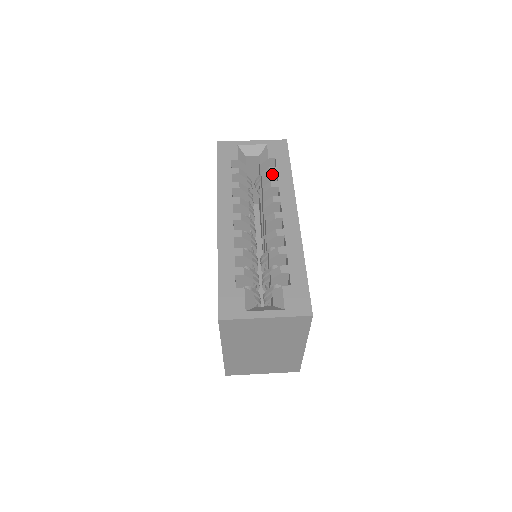
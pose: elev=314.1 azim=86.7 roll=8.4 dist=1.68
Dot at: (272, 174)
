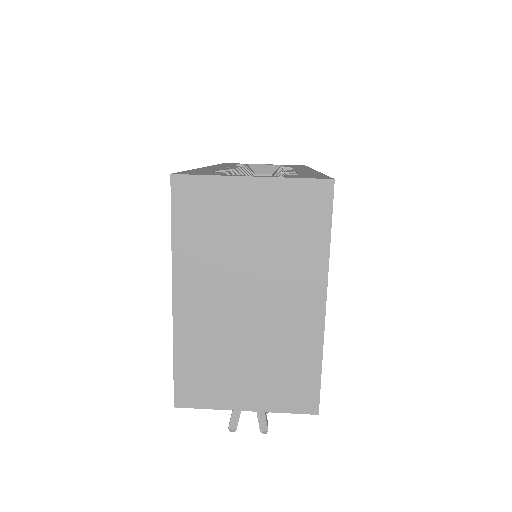
Dot at: occluded
